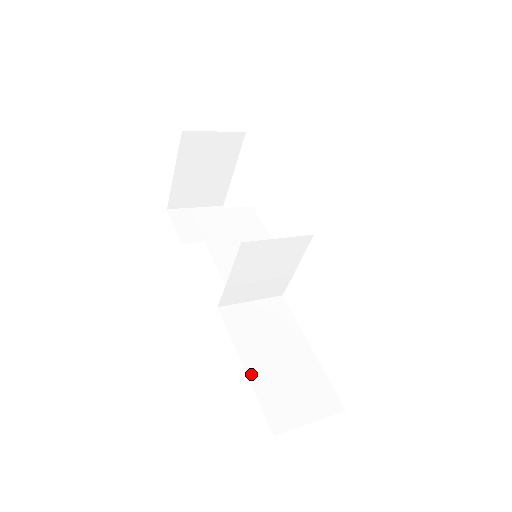
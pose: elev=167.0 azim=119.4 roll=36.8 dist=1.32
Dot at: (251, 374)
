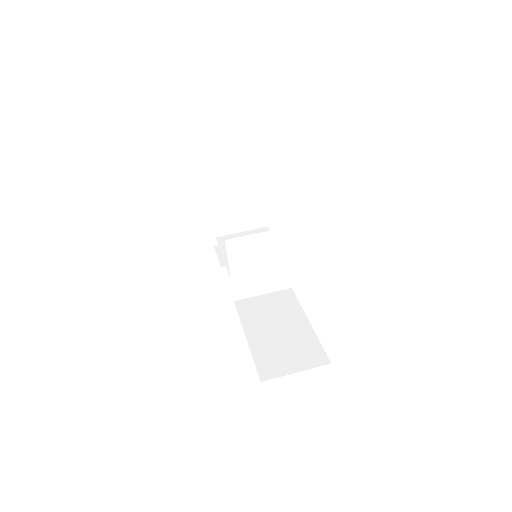
Dot at: (251, 342)
